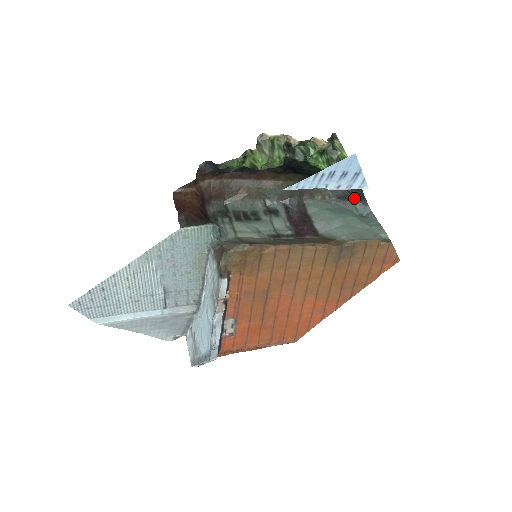
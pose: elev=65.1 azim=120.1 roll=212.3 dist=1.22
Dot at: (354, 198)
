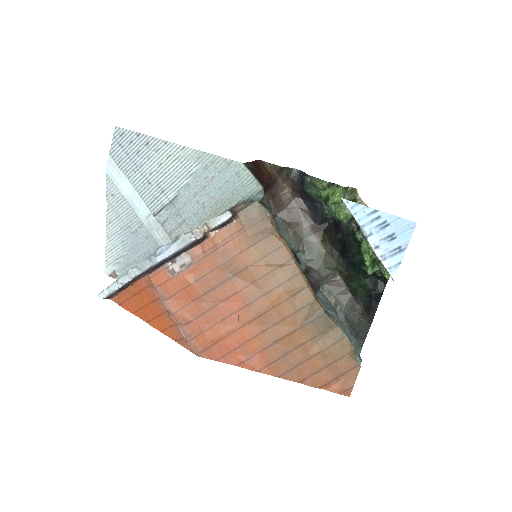
Dot at: (356, 333)
